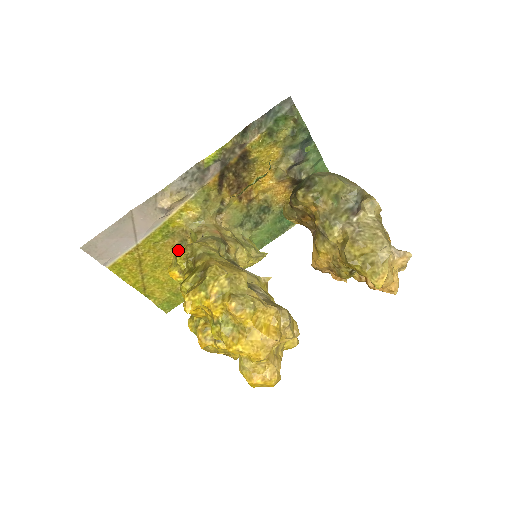
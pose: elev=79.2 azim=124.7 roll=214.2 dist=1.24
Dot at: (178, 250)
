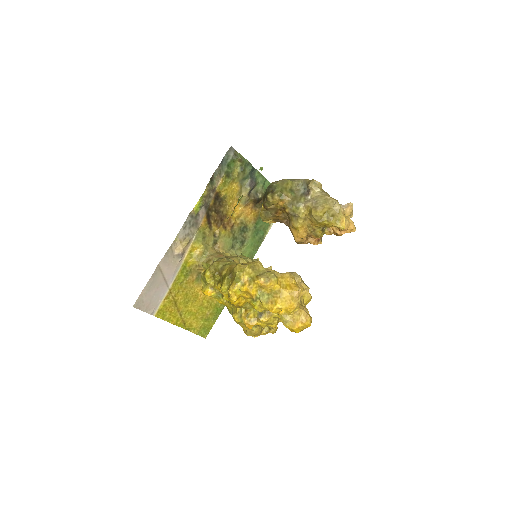
Dot at: (204, 273)
